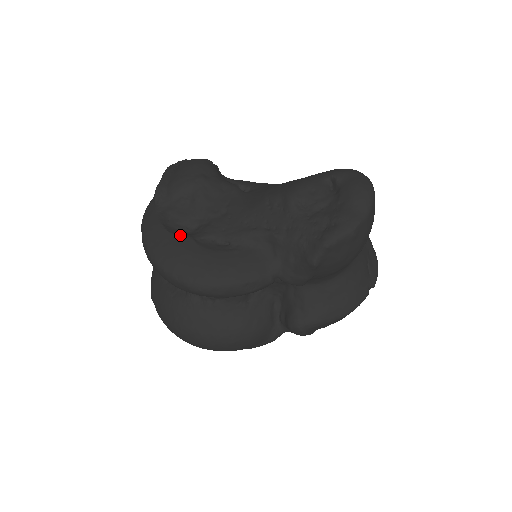
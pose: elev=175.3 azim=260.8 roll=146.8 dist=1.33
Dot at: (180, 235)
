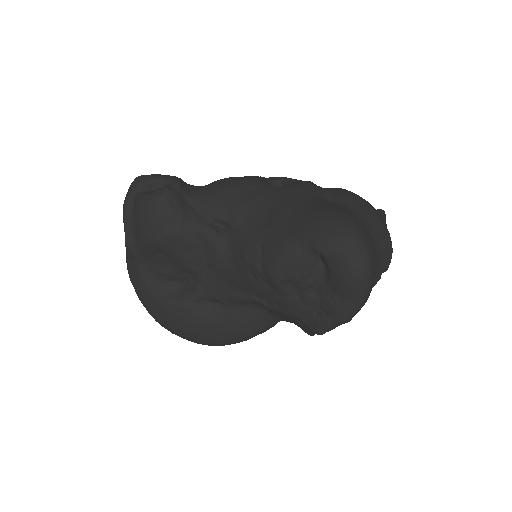
Dot at: (172, 303)
